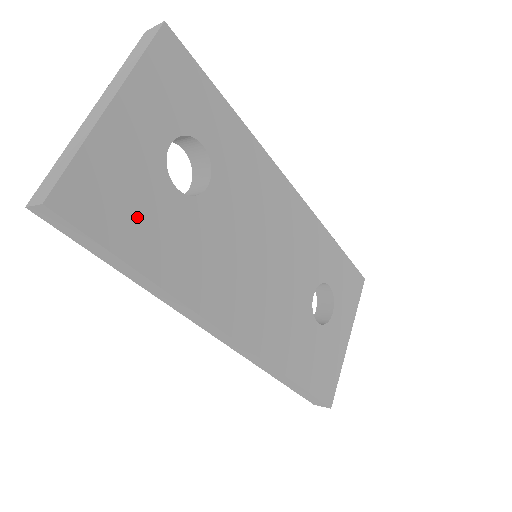
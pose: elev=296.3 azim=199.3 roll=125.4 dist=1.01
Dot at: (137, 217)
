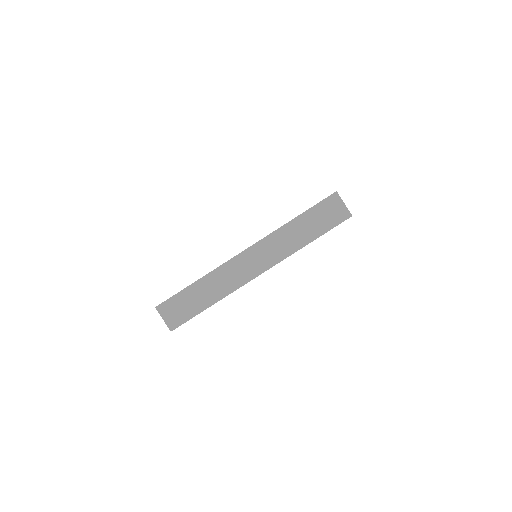
Dot at: occluded
